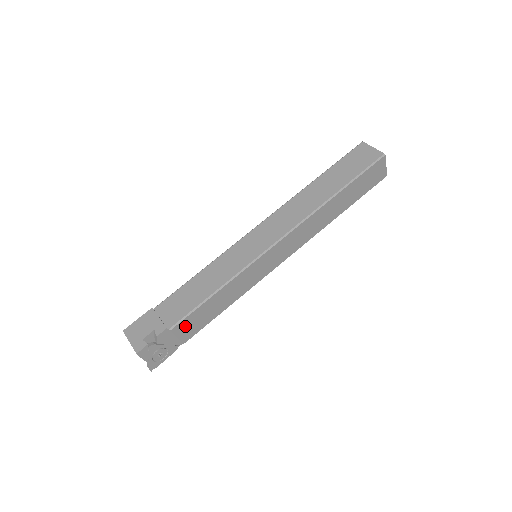
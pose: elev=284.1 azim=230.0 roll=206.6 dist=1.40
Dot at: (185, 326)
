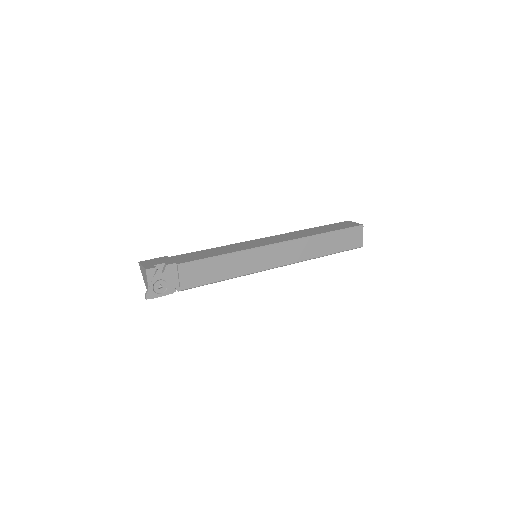
Dot at: (189, 271)
